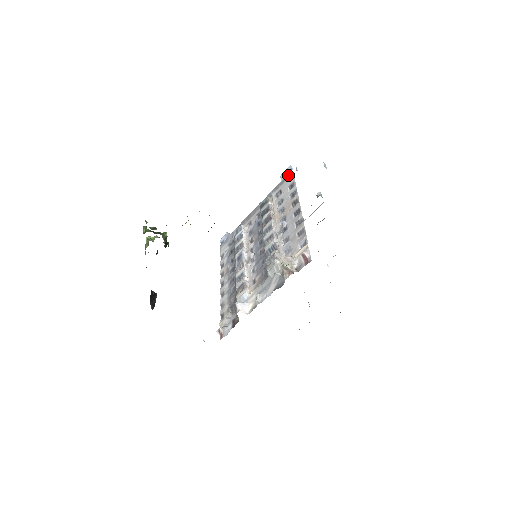
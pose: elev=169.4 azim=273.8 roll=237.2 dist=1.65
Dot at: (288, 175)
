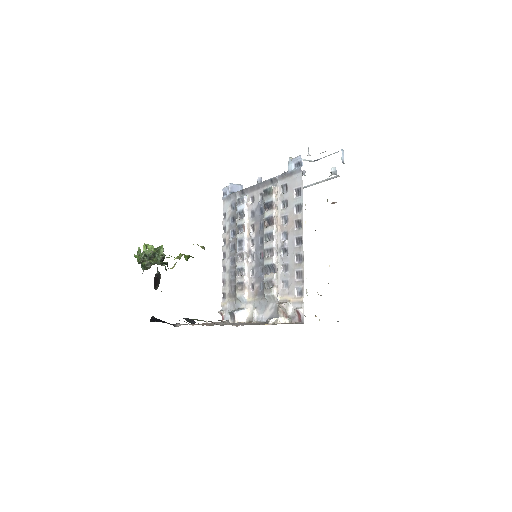
Dot at: (296, 170)
